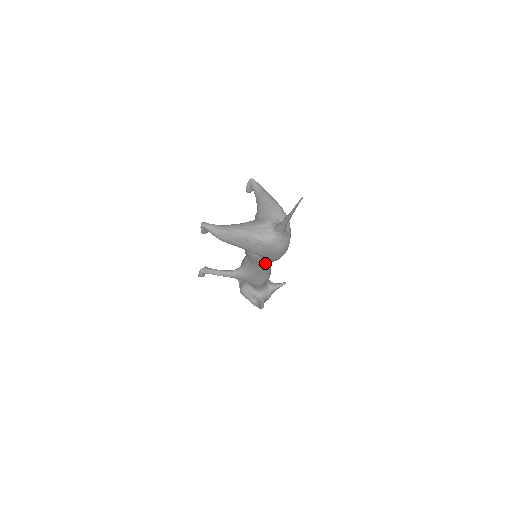
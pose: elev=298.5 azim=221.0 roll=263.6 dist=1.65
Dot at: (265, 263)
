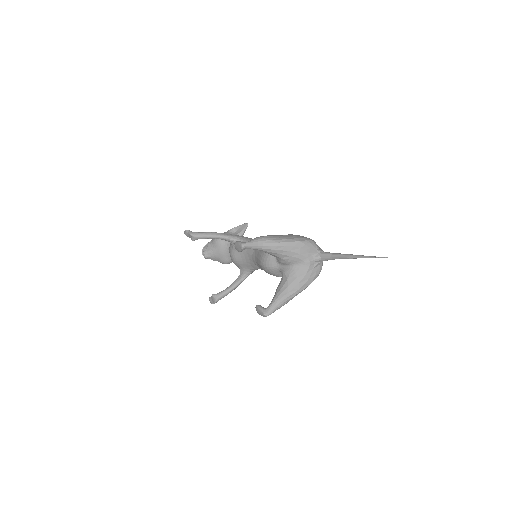
Dot at: occluded
